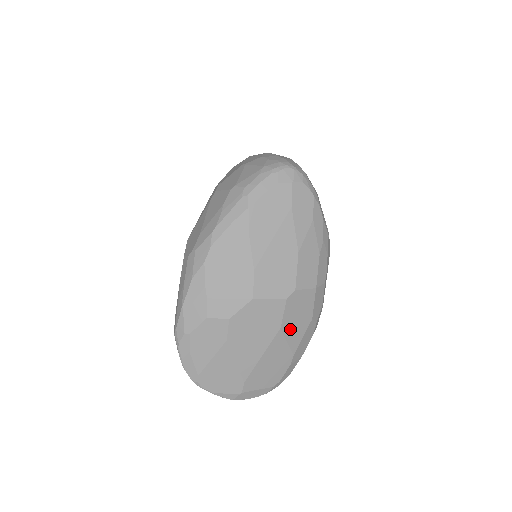
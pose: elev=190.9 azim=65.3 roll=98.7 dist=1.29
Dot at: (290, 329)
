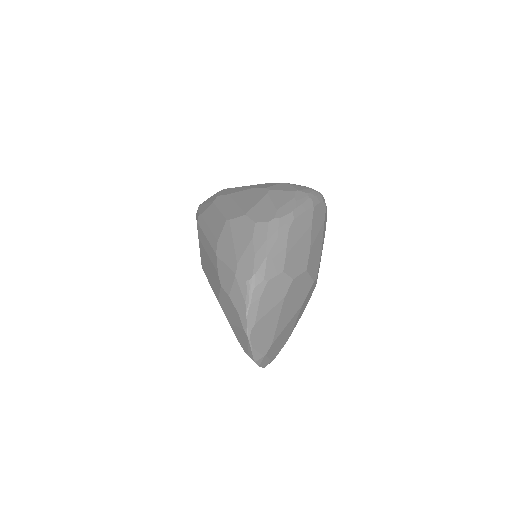
Dot at: (301, 310)
